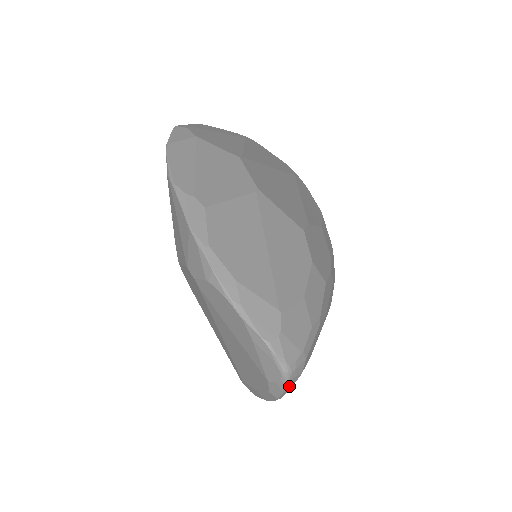
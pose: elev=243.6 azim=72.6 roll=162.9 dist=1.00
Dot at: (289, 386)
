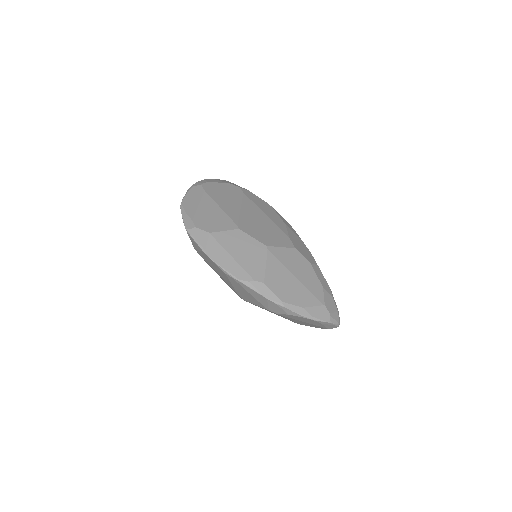
Dot at: occluded
